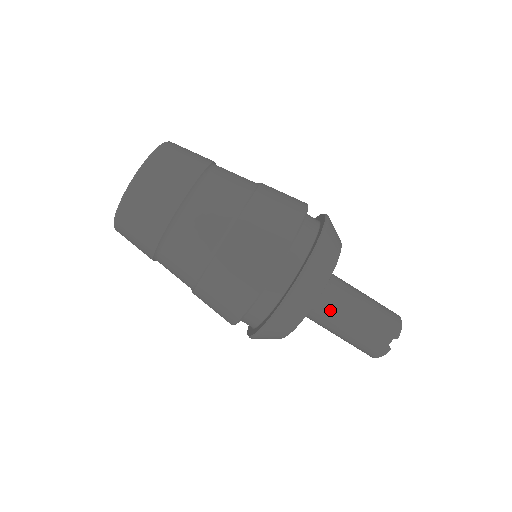
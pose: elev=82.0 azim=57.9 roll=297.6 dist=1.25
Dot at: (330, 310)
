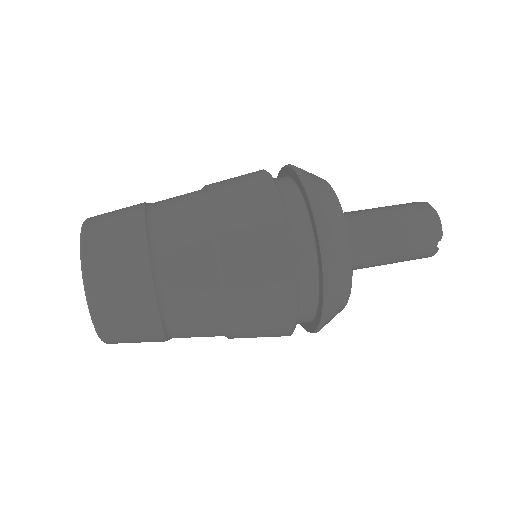
Dot at: (350, 213)
